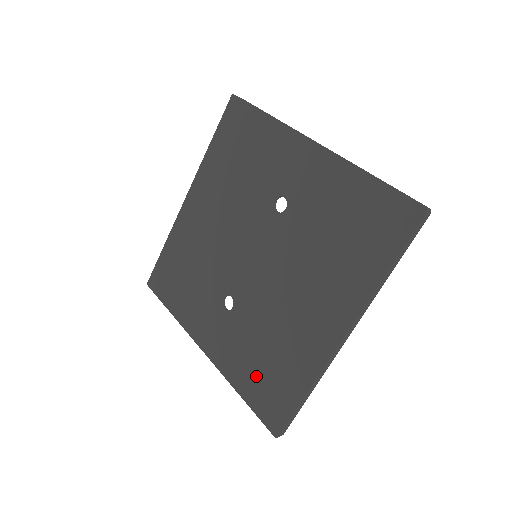
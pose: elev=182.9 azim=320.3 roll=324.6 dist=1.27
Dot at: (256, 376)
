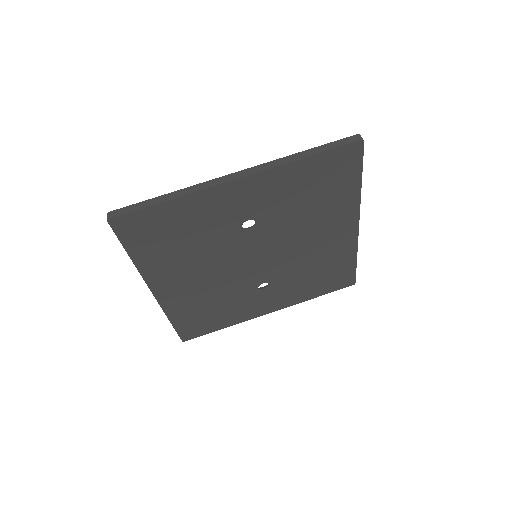
Dot at: (319, 284)
